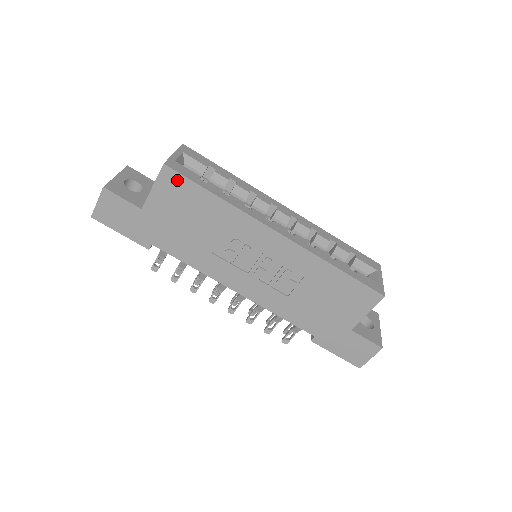
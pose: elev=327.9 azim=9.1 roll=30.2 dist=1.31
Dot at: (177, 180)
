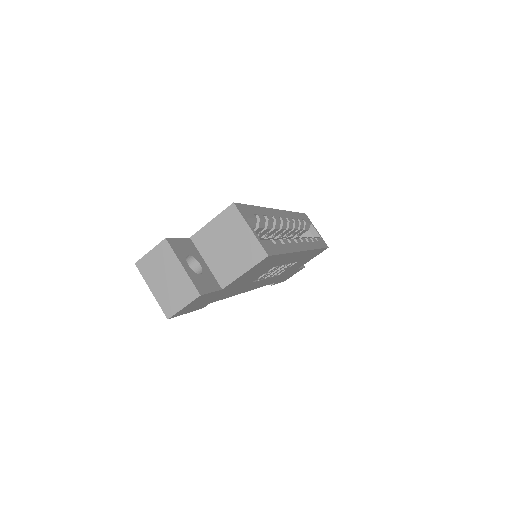
Dot at: (269, 259)
